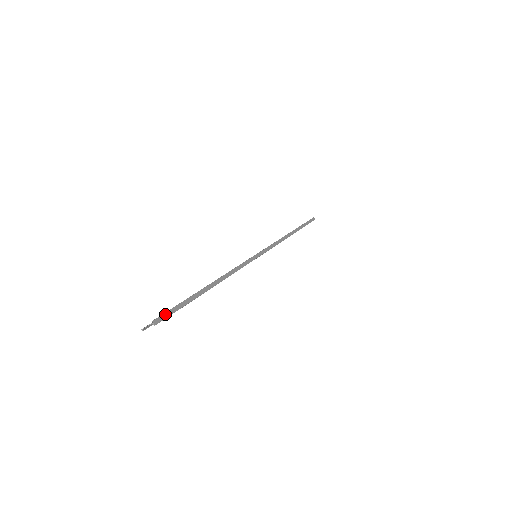
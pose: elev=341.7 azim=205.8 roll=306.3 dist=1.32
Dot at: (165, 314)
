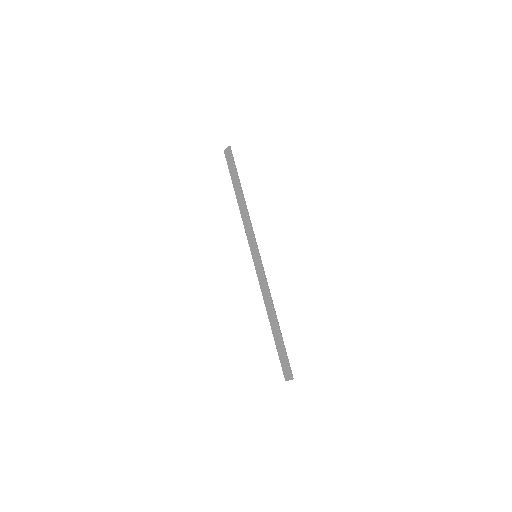
Dot at: (290, 369)
